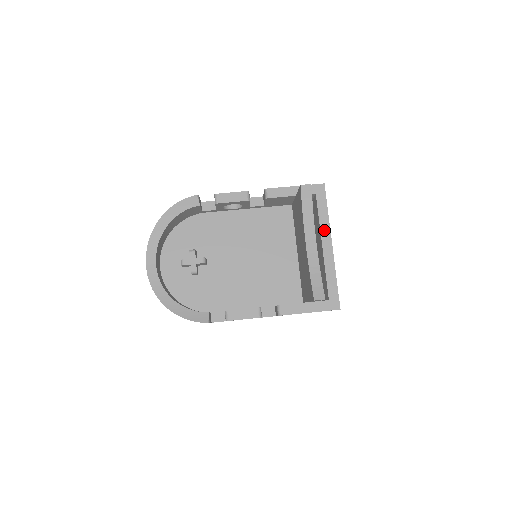
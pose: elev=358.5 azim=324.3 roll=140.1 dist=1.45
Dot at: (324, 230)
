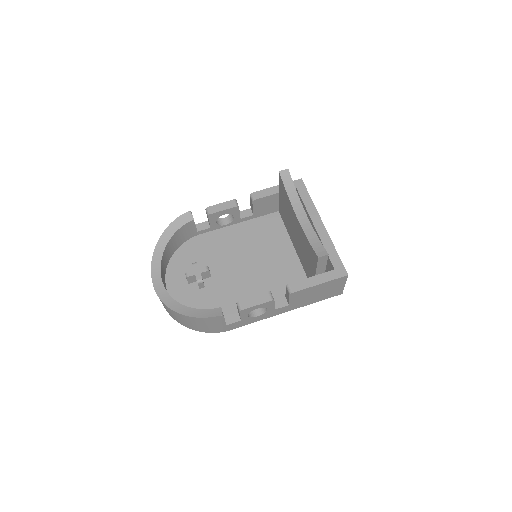
Dot at: (312, 213)
